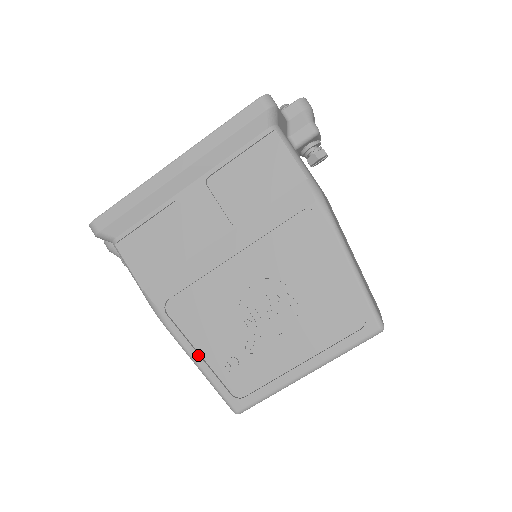
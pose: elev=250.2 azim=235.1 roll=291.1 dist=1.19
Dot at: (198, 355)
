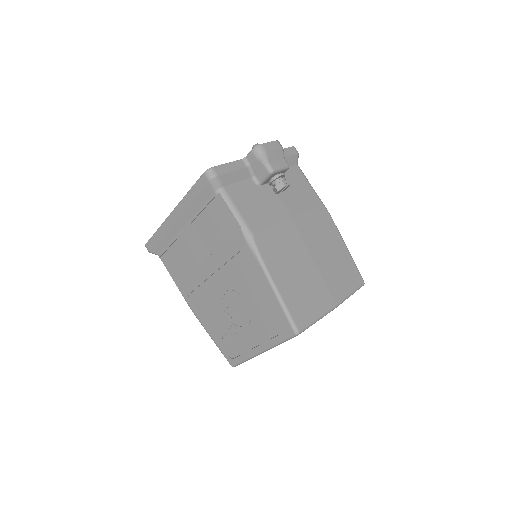
Dot at: (208, 329)
